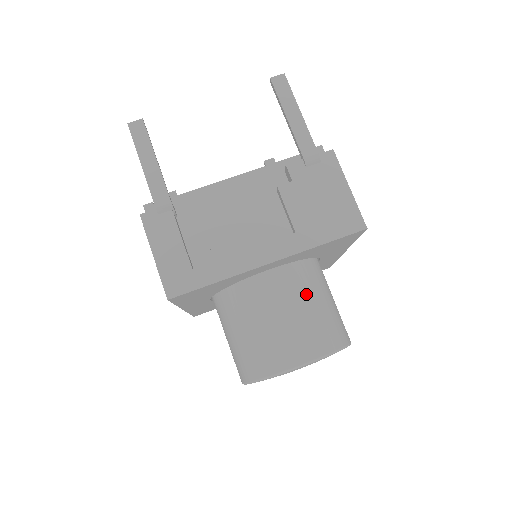
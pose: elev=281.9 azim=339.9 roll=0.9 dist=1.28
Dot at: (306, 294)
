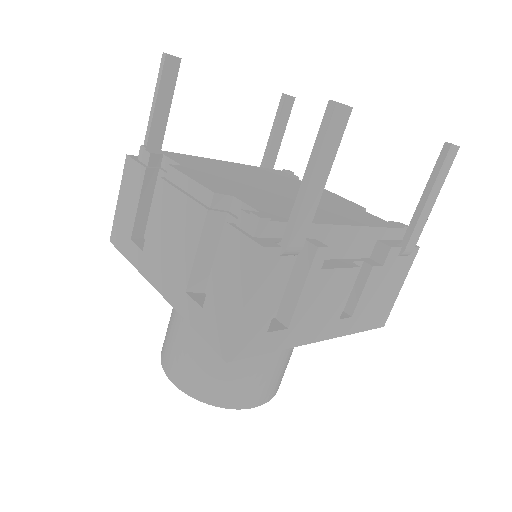
Dot at: occluded
